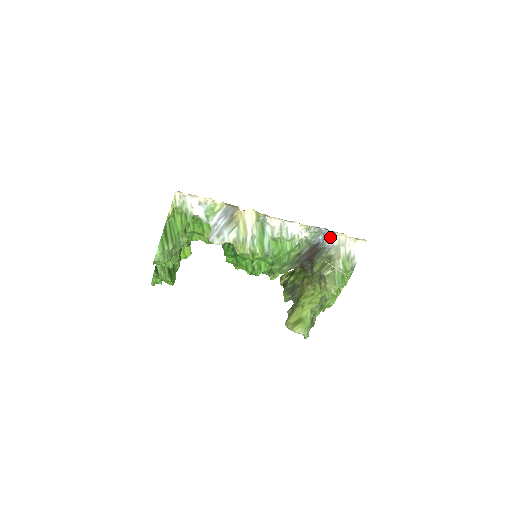
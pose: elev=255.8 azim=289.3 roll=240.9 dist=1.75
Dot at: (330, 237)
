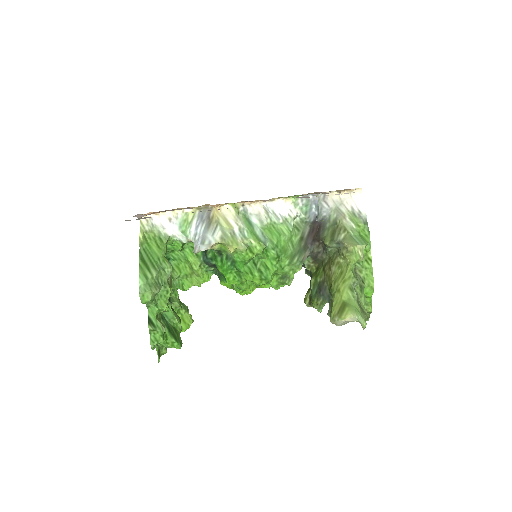
Dot at: (322, 202)
